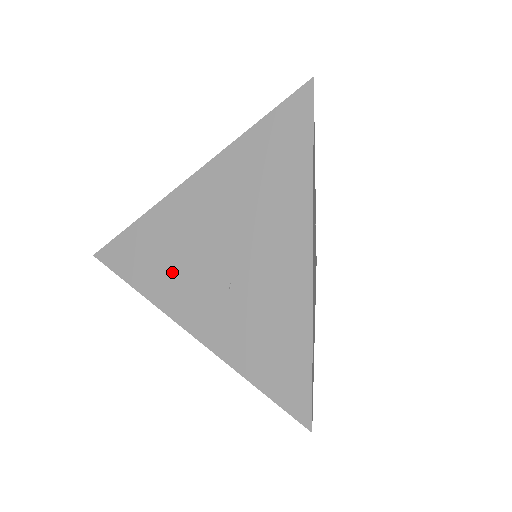
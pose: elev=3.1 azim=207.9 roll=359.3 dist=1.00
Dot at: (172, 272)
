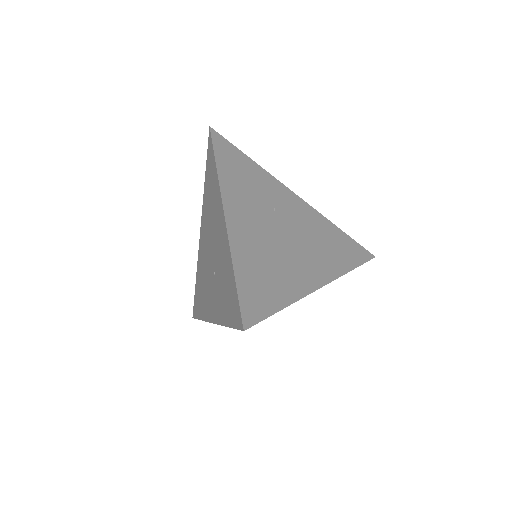
Dot at: (205, 292)
